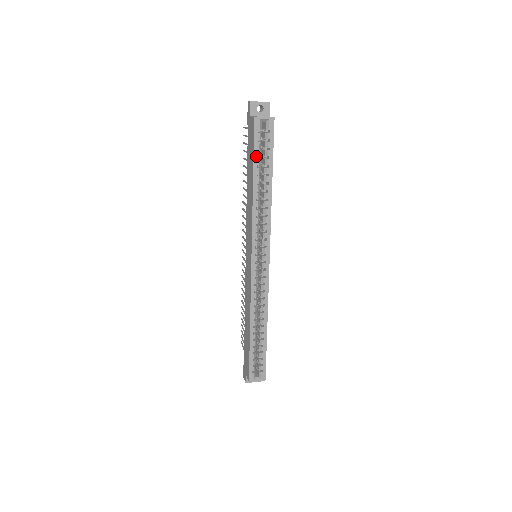
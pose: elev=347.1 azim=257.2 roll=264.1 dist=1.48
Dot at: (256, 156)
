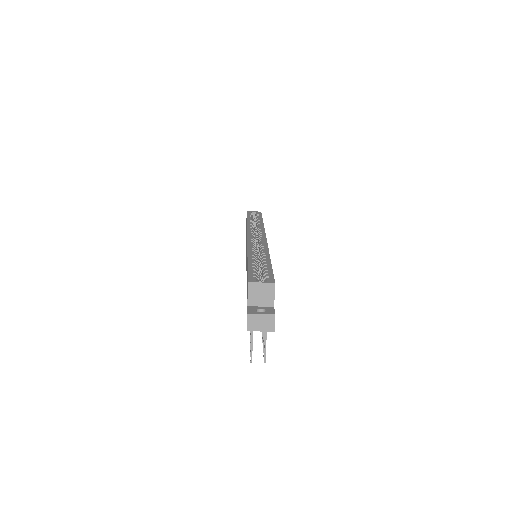
Dot at: (249, 216)
